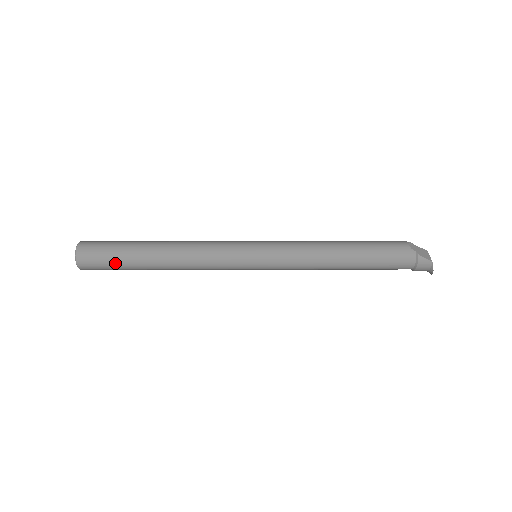
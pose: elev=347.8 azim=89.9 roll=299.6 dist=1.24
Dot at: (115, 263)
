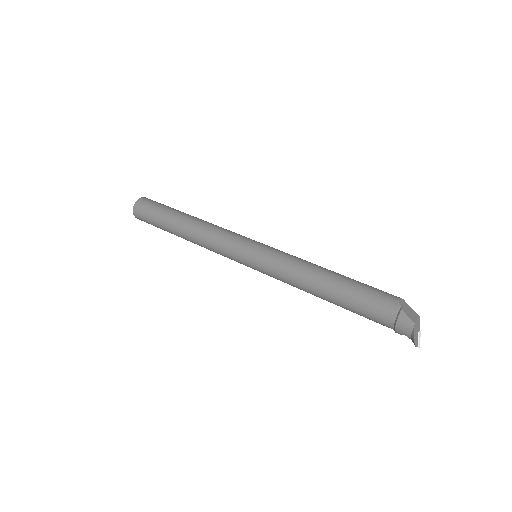
Dot at: (155, 217)
